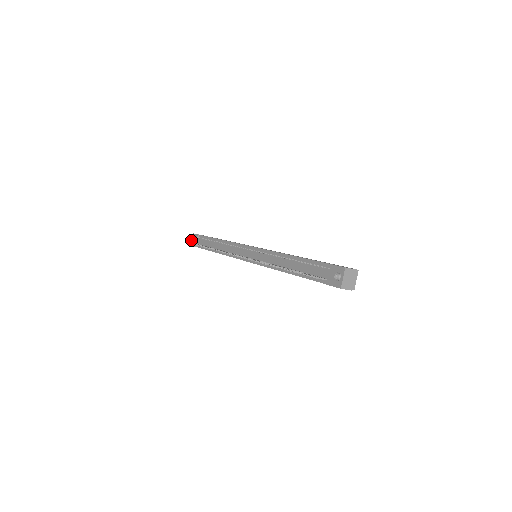
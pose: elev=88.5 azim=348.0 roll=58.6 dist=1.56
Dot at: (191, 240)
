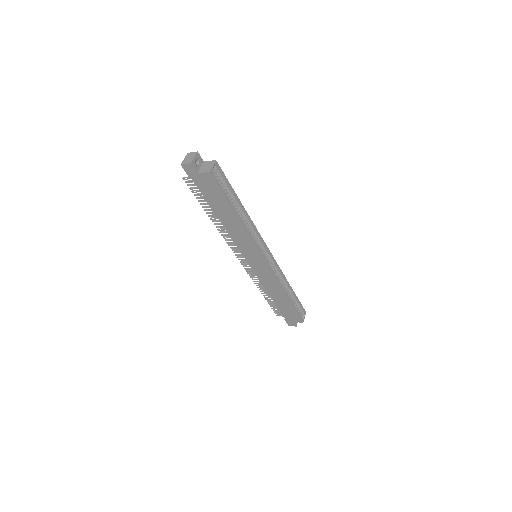
Dot at: occluded
